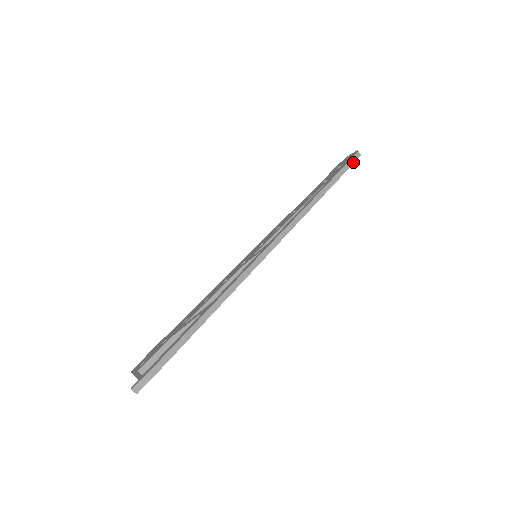
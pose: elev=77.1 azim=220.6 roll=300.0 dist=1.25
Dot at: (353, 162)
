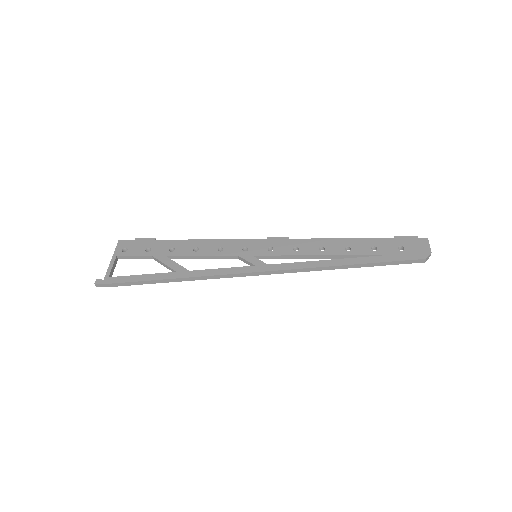
Dot at: (409, 263)
